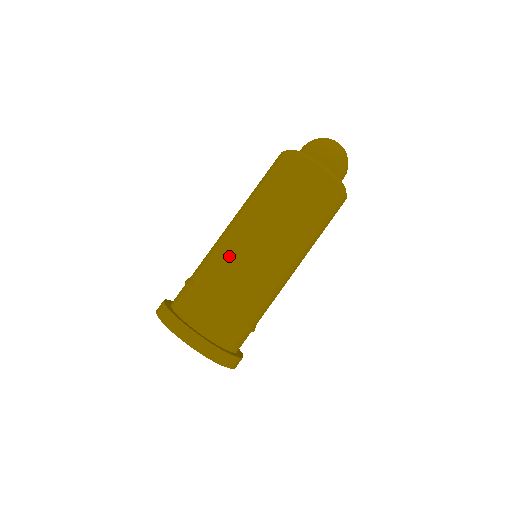
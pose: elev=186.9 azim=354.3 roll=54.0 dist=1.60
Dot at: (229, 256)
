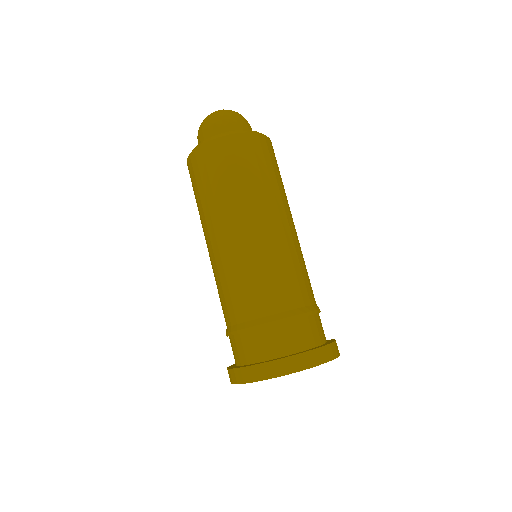
Dot at: (278, 263)
